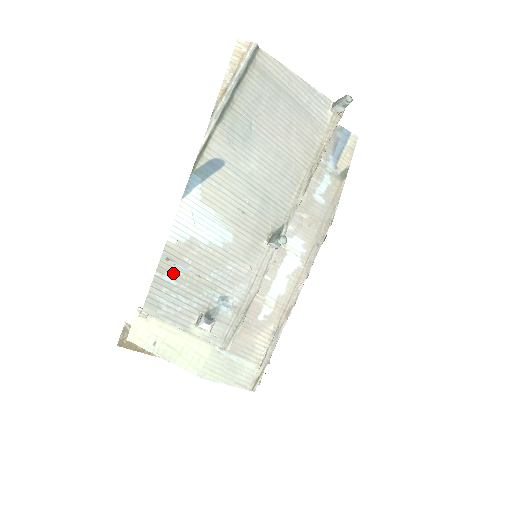
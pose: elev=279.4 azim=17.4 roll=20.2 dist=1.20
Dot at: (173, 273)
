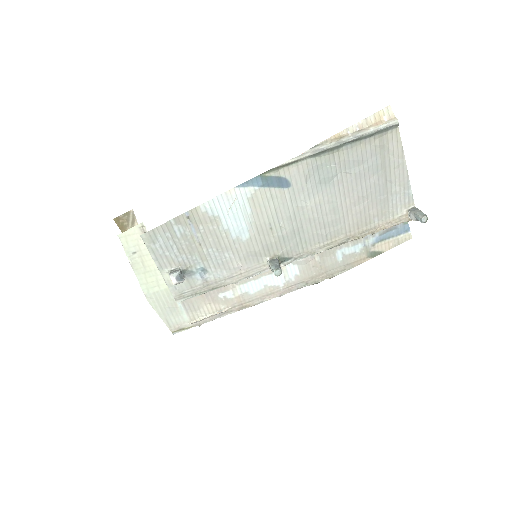
Dot at: (184, 229)
